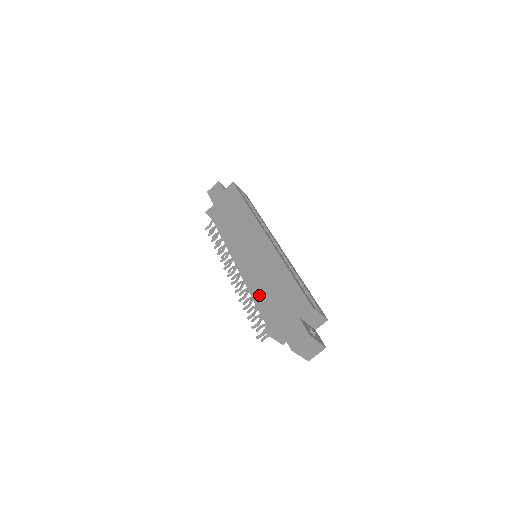
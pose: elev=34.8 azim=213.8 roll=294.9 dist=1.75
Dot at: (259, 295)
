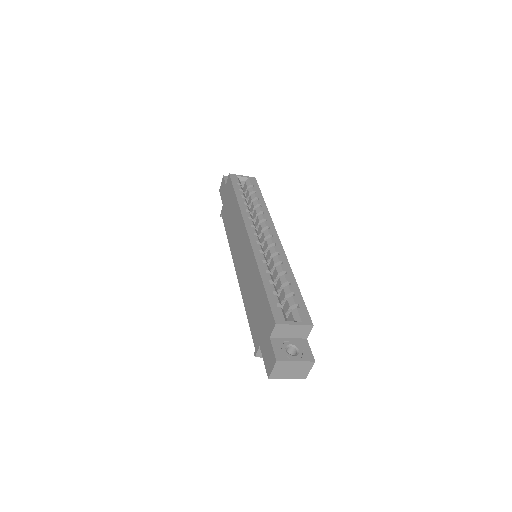
Dot at: (249, 310)
